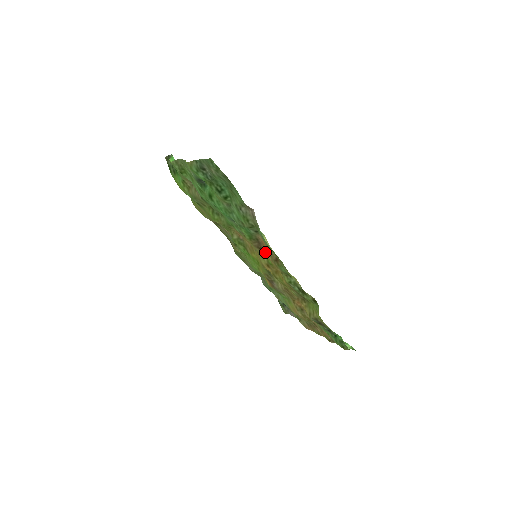
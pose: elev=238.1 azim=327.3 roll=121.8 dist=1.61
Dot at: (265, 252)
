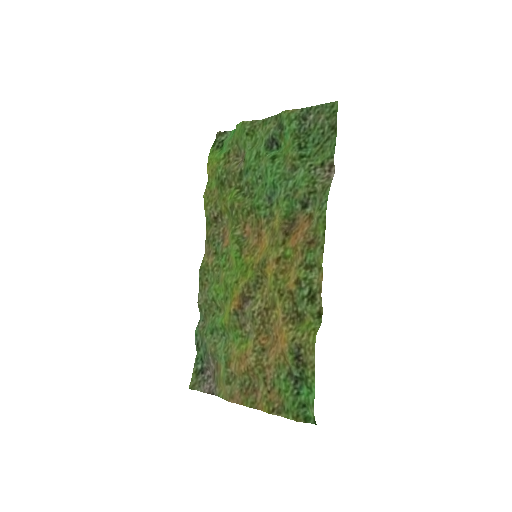
Dot at: (293, 237)
